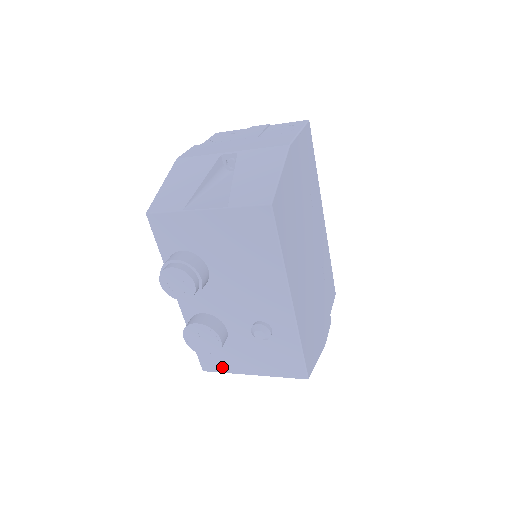
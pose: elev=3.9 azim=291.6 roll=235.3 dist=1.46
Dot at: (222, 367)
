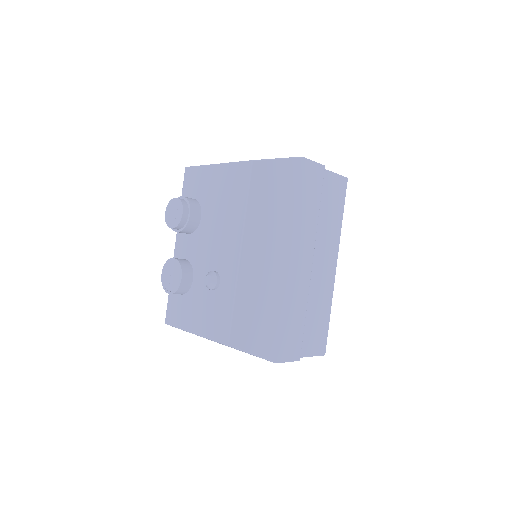
Dot at: (178, 320)
